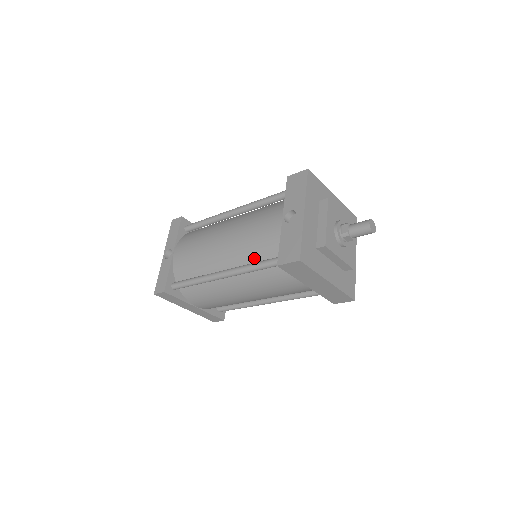
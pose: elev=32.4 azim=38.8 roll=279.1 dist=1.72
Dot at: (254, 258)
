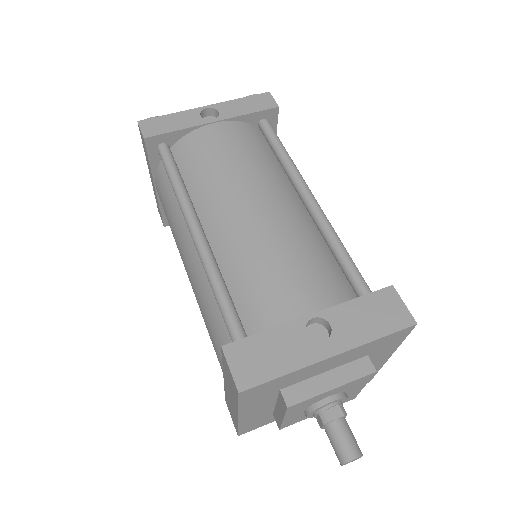
Dot at: (234, 280)
